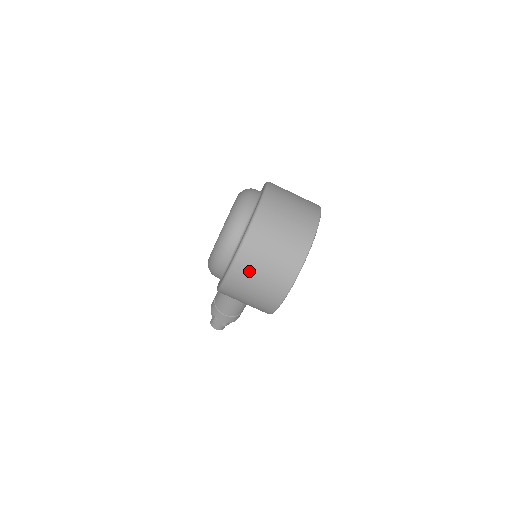
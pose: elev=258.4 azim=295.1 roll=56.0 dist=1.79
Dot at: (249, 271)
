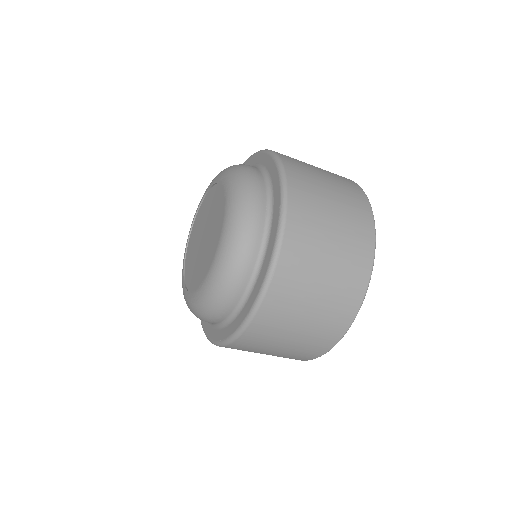
Dot at: (253, 349)
